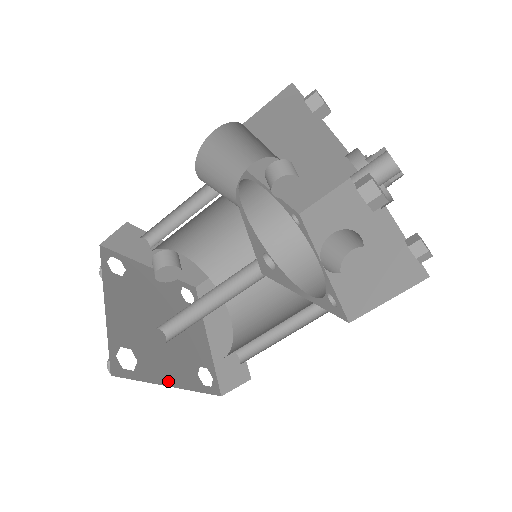
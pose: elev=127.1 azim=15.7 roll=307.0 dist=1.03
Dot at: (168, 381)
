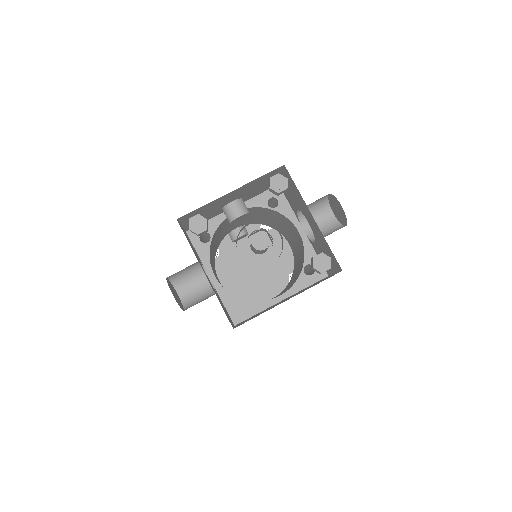
Dot at: occluded
